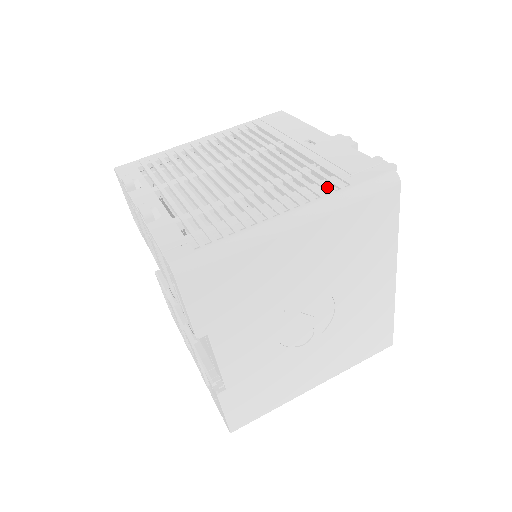
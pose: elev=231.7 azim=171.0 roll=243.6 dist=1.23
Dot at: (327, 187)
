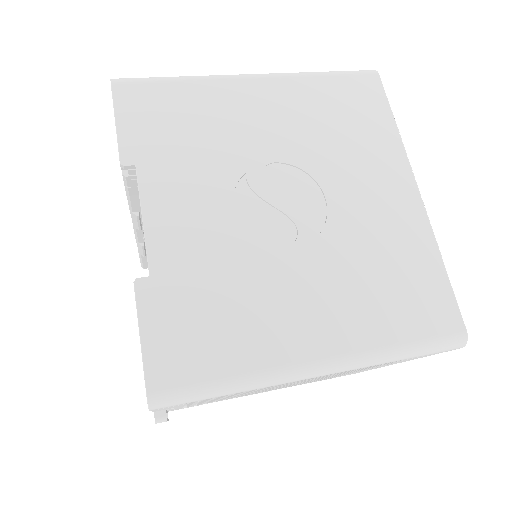
Dot at: occluded
